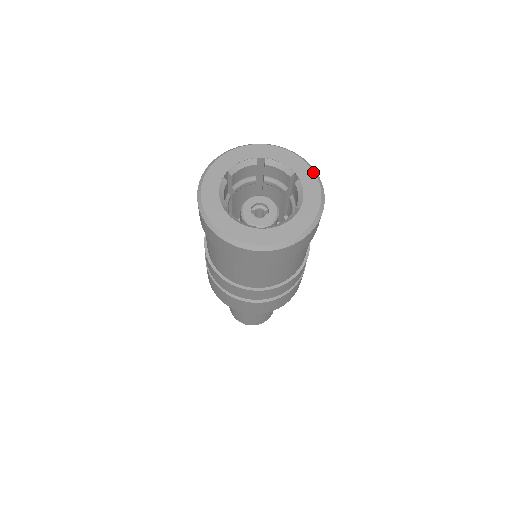
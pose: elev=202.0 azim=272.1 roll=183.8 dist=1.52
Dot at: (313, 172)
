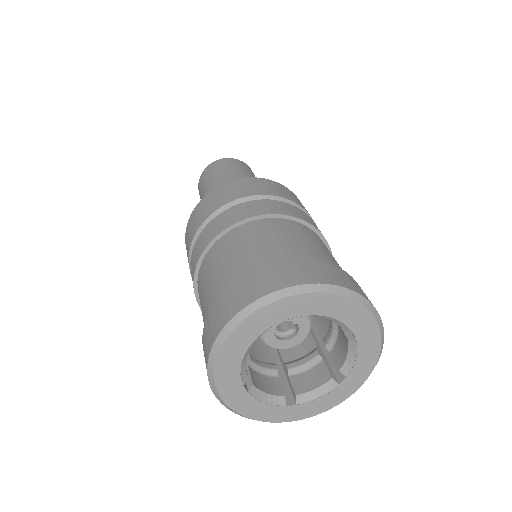
Dot at: (379, 331)
